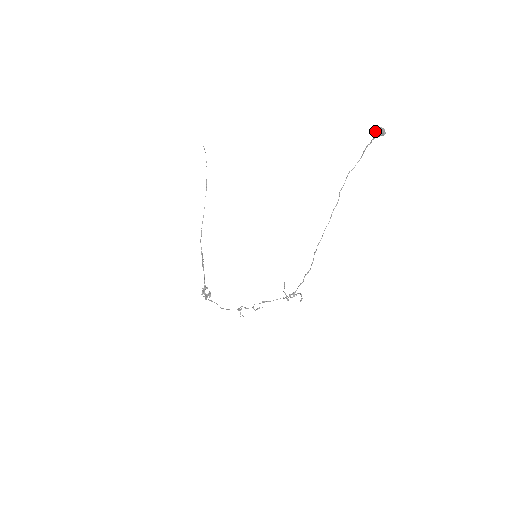
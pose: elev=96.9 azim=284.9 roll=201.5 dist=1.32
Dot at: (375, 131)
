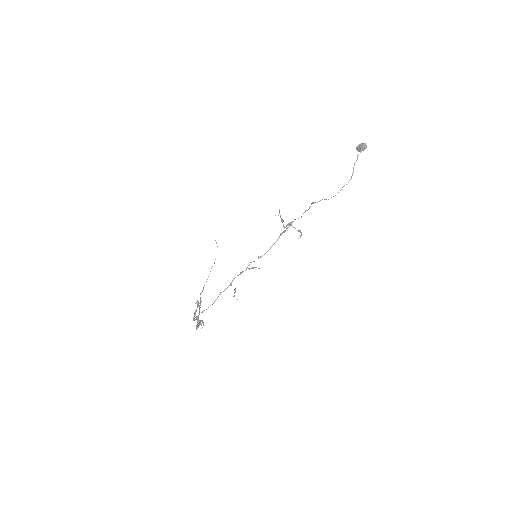
Dot at: (358, 147)
